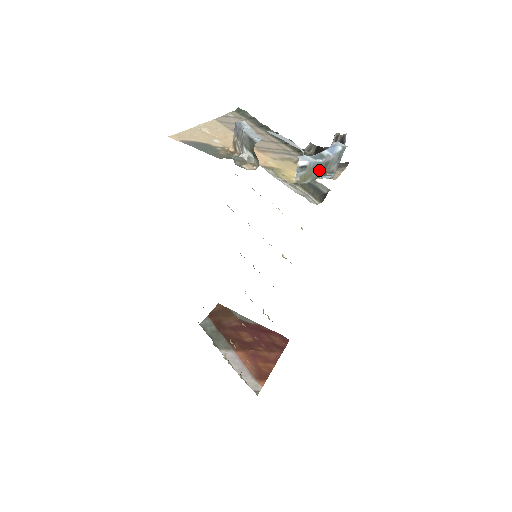
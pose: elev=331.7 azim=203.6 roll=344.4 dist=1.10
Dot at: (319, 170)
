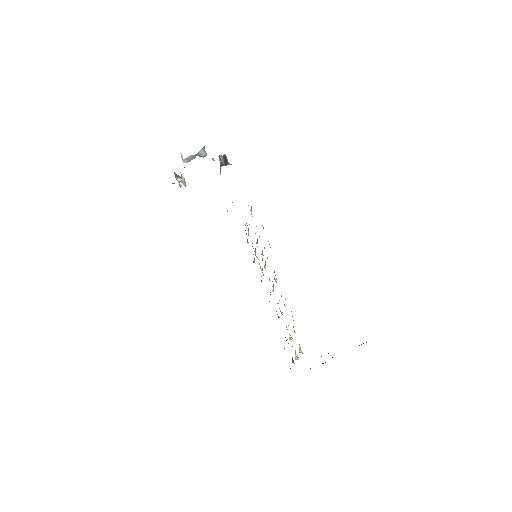
Dot at: (195, 156)
